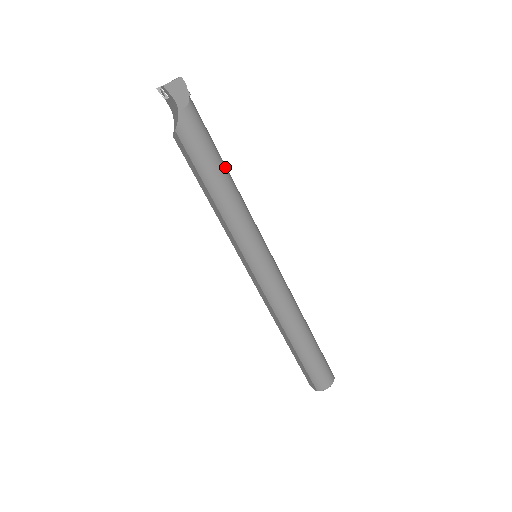
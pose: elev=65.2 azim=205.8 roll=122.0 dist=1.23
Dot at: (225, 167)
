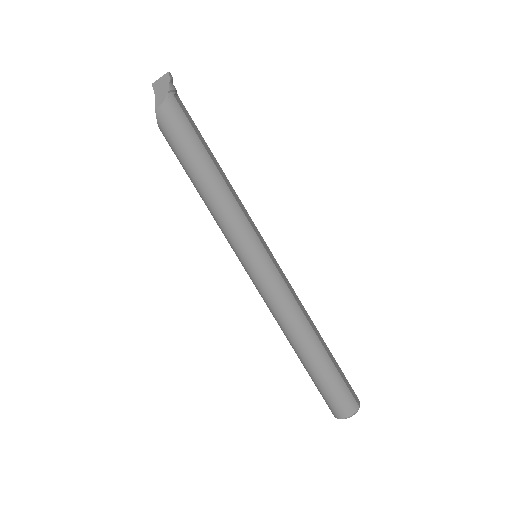
Dot at: (209, 162)
